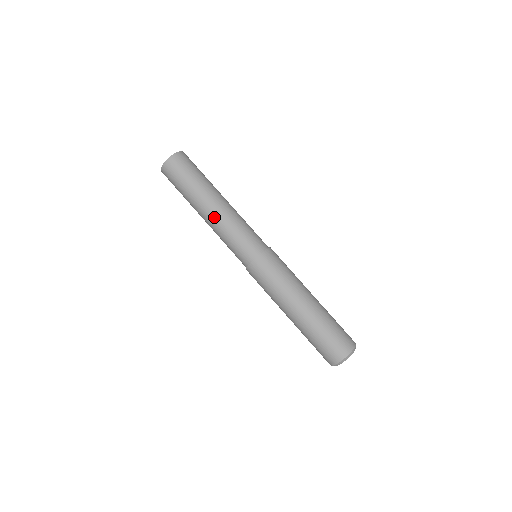
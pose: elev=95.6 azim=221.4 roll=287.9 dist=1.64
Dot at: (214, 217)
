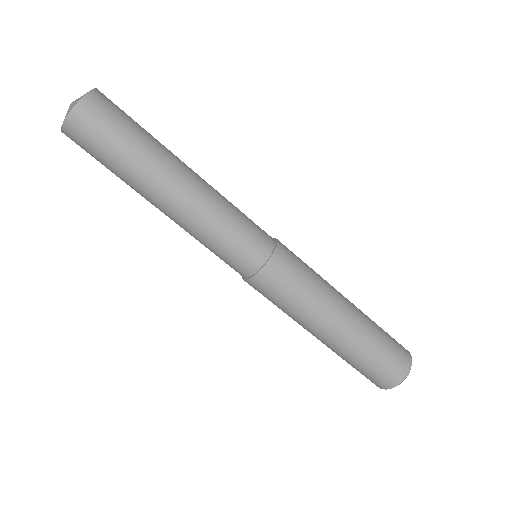
Dot at: (176, 214)
